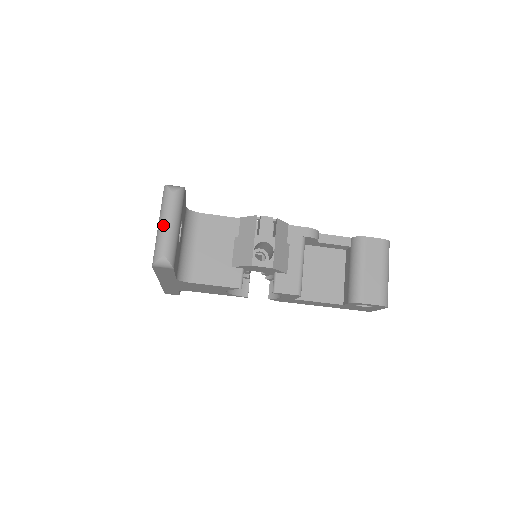
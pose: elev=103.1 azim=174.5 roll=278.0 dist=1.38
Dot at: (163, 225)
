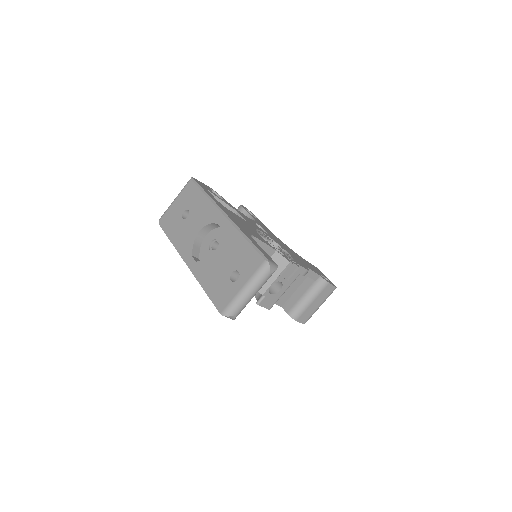
Dot at: (248, 294)
